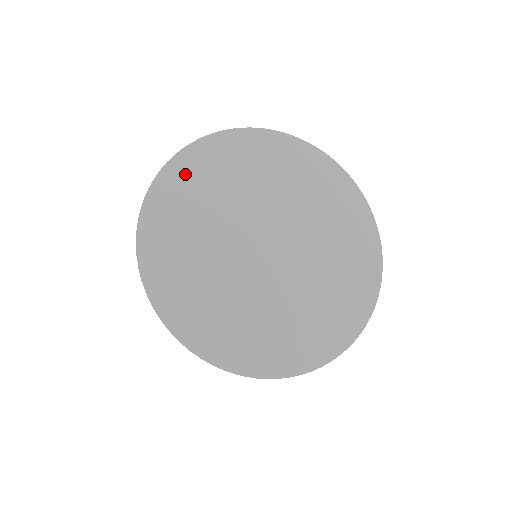
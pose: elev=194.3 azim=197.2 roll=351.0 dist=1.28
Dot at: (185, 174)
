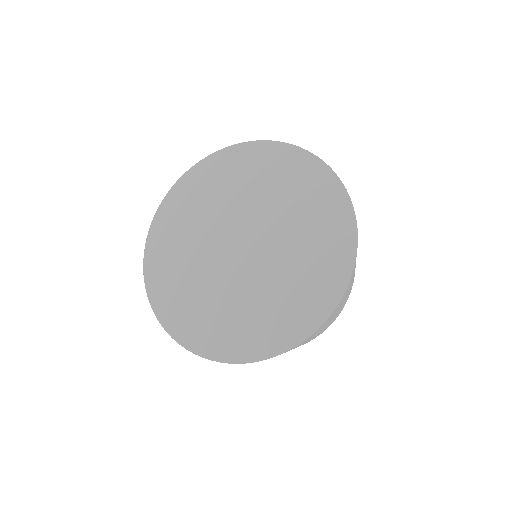
Dot at: (160, 285)
